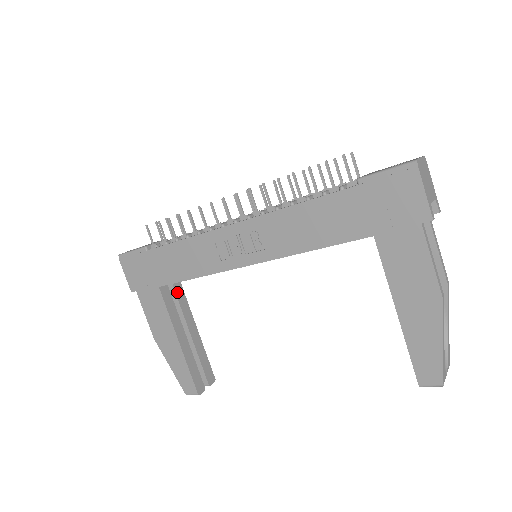
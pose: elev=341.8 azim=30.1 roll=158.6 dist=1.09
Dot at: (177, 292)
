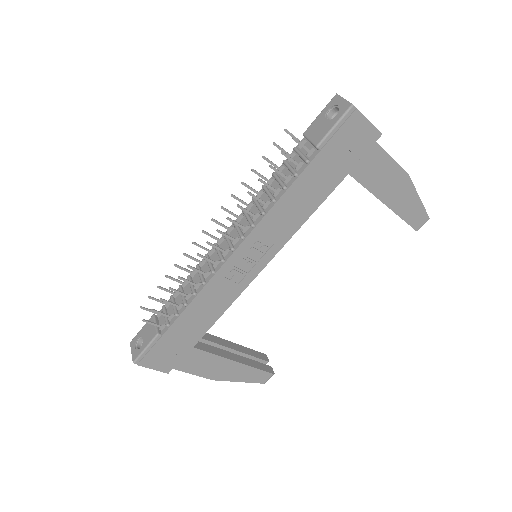
Dot at: occluded
